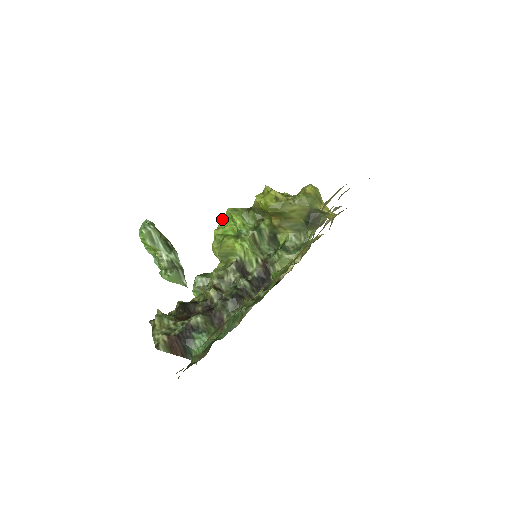
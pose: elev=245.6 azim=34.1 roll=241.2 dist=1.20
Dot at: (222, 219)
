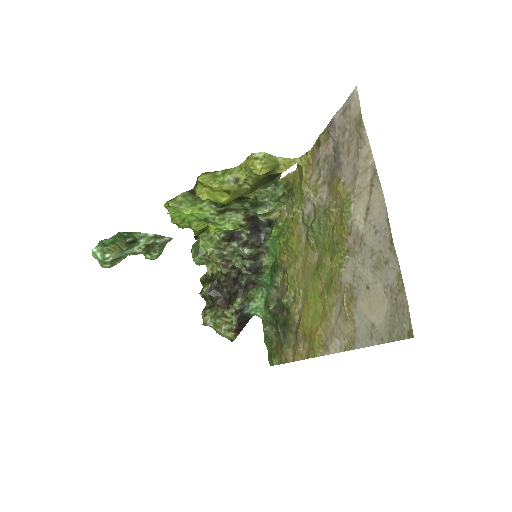
Dot at: (168, 209)
